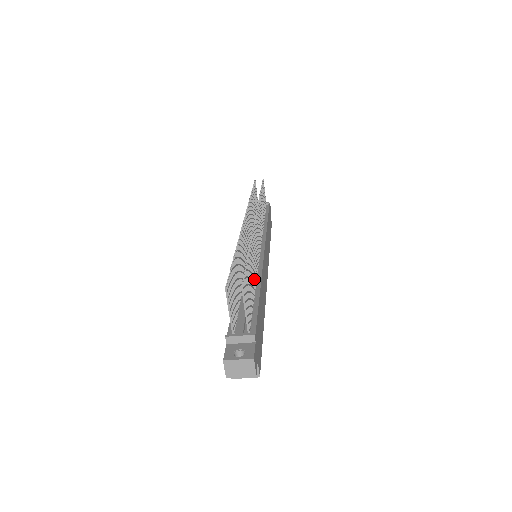
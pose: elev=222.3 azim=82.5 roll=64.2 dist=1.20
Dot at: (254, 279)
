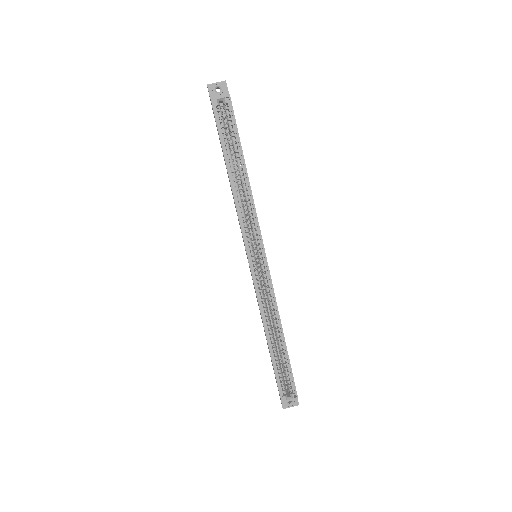
Dot at: occluded
